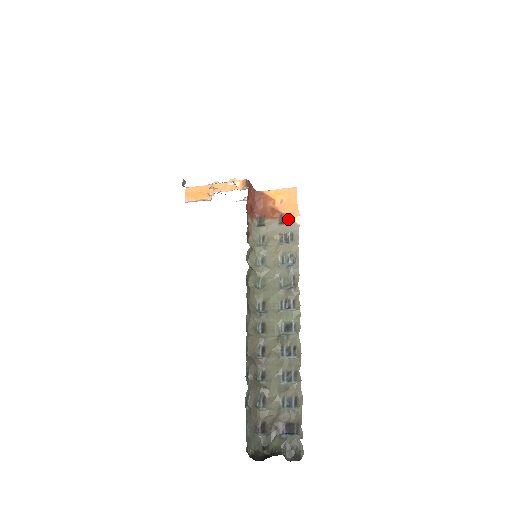
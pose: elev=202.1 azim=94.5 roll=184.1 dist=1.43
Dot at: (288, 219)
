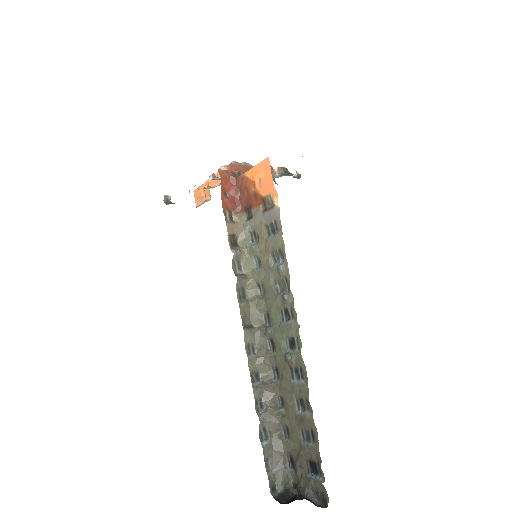
Dot at: (270, 202)
